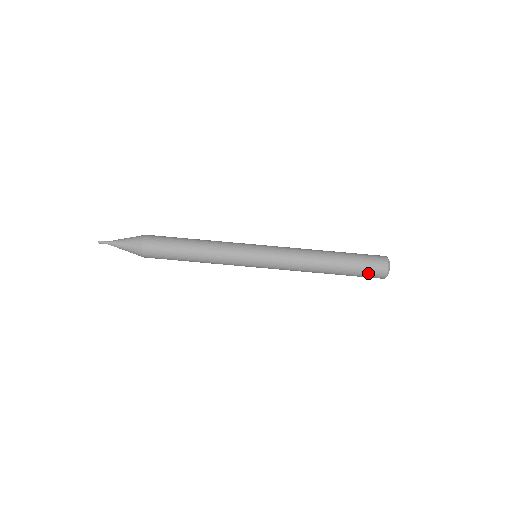
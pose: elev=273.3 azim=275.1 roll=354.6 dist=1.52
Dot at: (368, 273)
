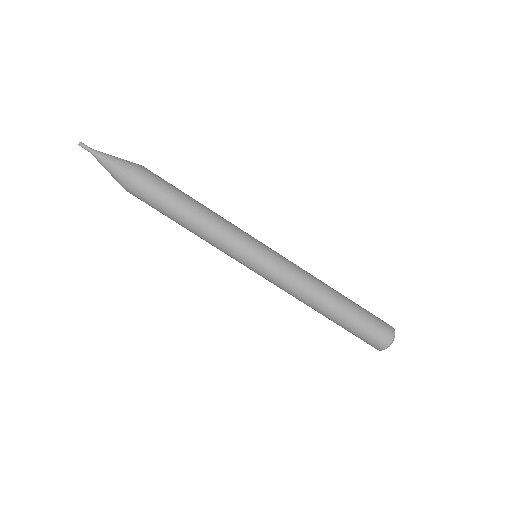
Dot at: (368, 336)
